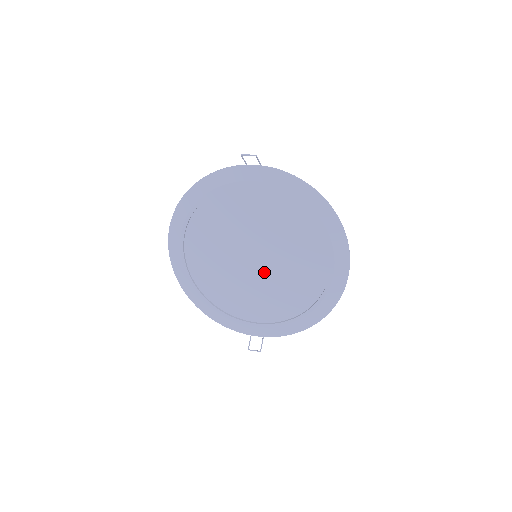
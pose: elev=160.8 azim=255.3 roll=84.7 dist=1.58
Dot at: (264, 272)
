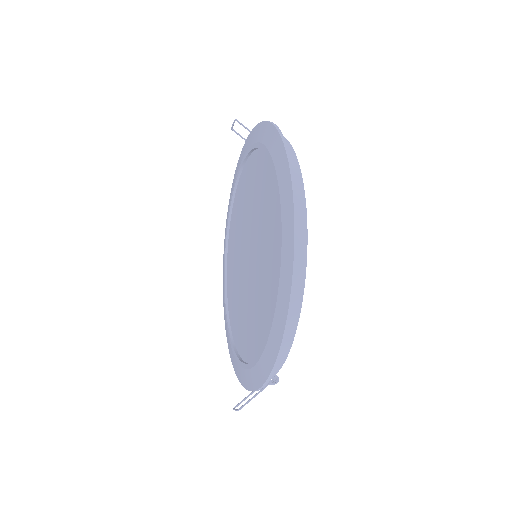
Dot at: (253, 272)
